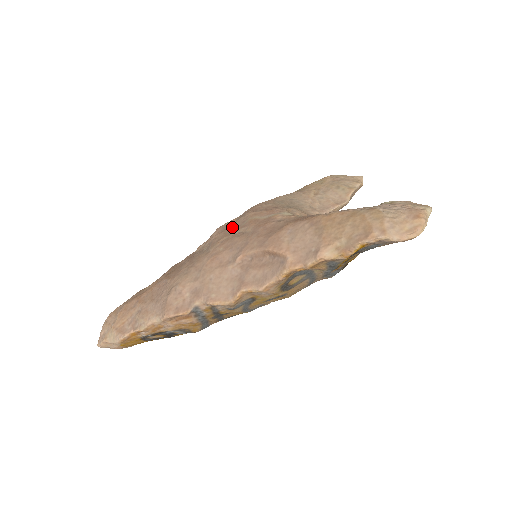
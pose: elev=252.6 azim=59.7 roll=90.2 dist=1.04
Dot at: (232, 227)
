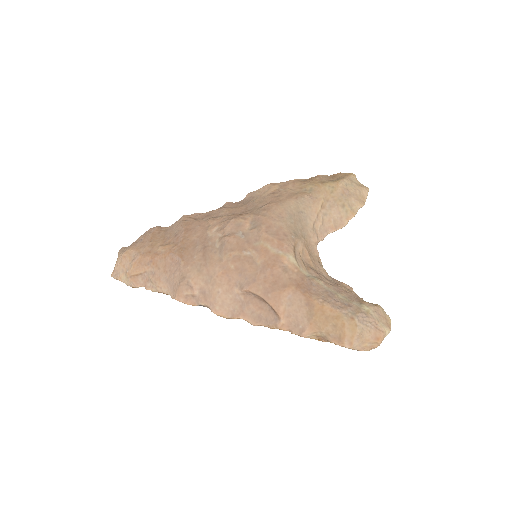
Dot at: (245, 236)
